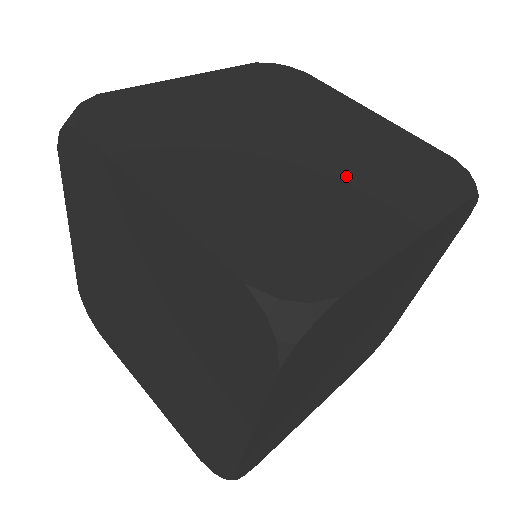
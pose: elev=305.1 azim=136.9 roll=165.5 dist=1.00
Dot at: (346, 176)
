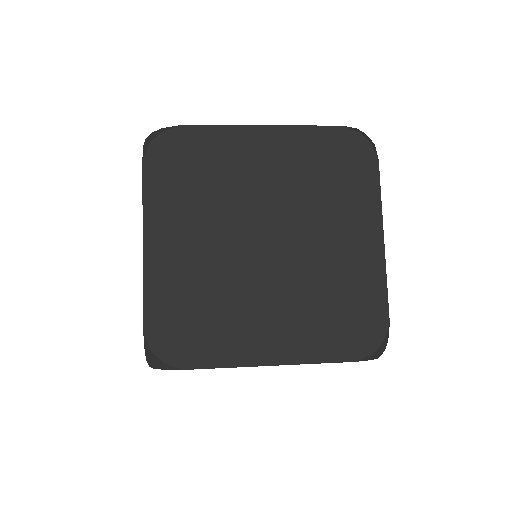
Dot at: occluded
